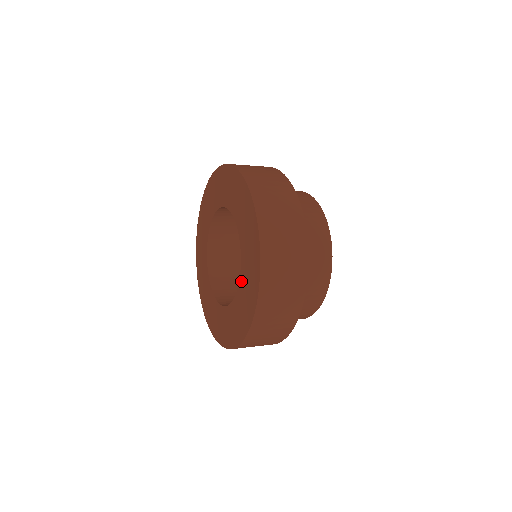
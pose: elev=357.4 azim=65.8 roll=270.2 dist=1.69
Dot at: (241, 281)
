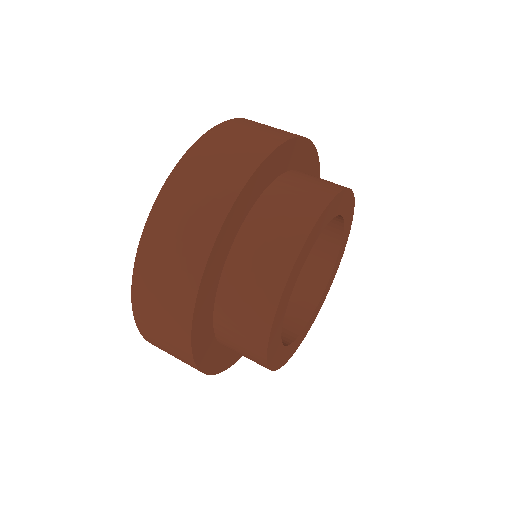
Dot at: occluded
